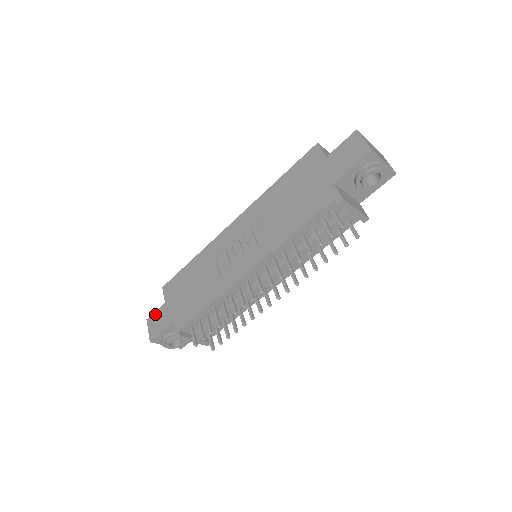
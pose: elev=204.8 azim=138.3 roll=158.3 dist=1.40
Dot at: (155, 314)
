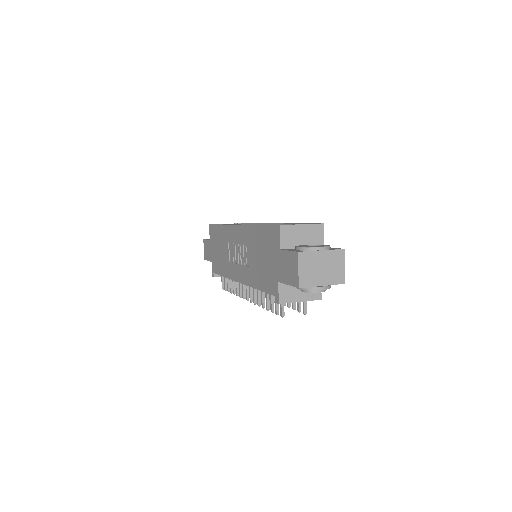
Dot at: (206, 242)
